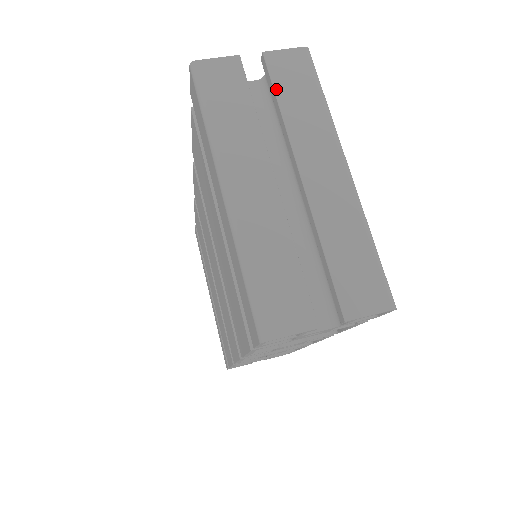
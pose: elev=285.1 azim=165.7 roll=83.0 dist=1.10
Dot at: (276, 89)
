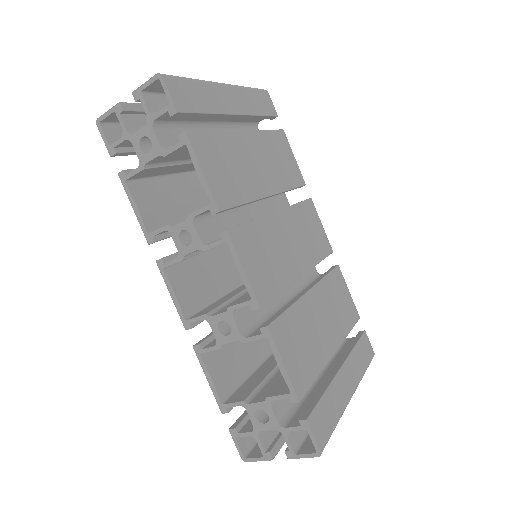
Dot at: occluded
